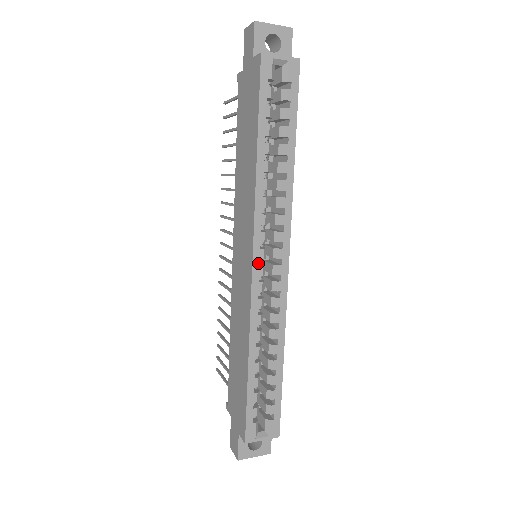
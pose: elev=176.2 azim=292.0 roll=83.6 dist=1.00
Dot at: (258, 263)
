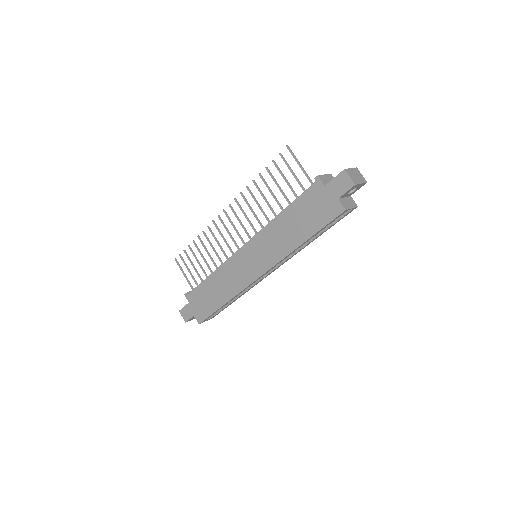
Dot at: occluded
